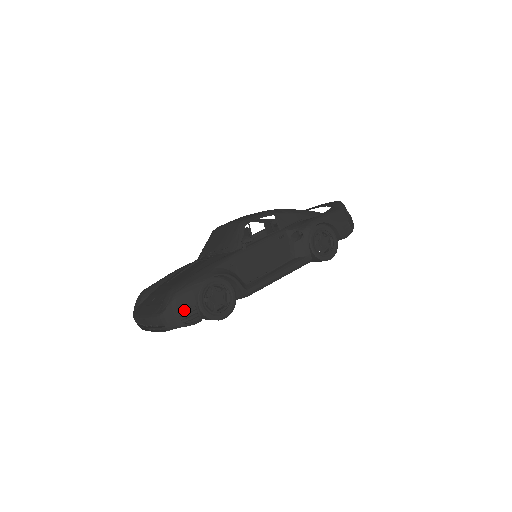
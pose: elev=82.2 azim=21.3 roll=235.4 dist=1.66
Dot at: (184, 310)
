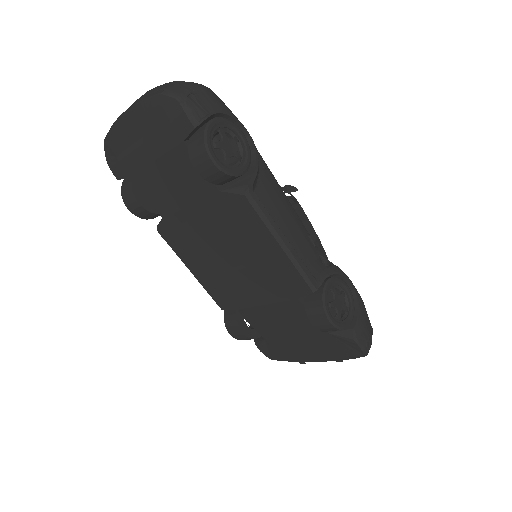
Dot at: (201, 98)
